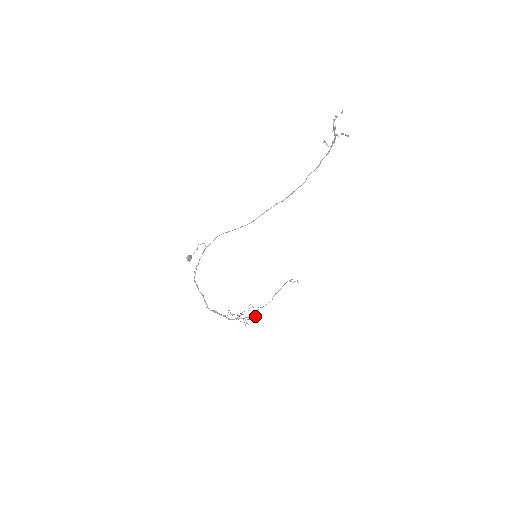
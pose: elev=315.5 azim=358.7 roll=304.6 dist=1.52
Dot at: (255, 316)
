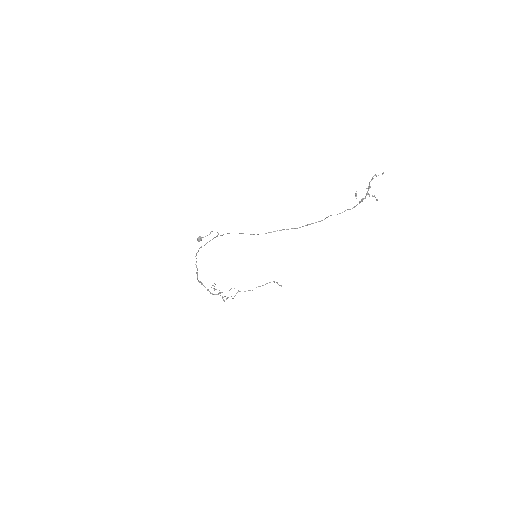
Dot at: (233, 298)
